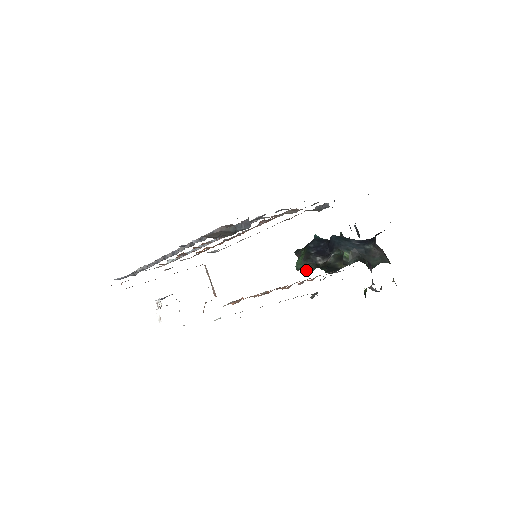
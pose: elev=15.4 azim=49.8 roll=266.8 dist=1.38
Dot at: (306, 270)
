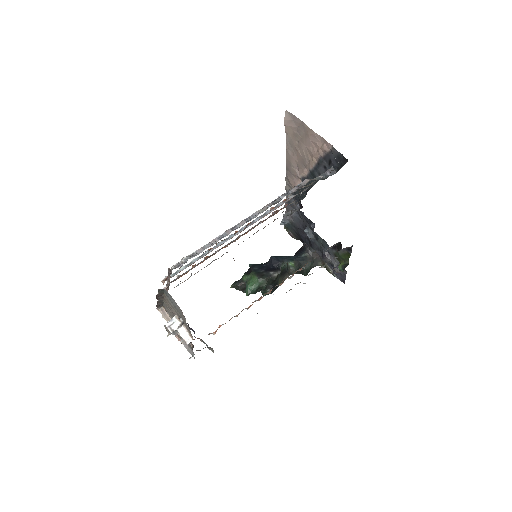
Dot at: occluded
